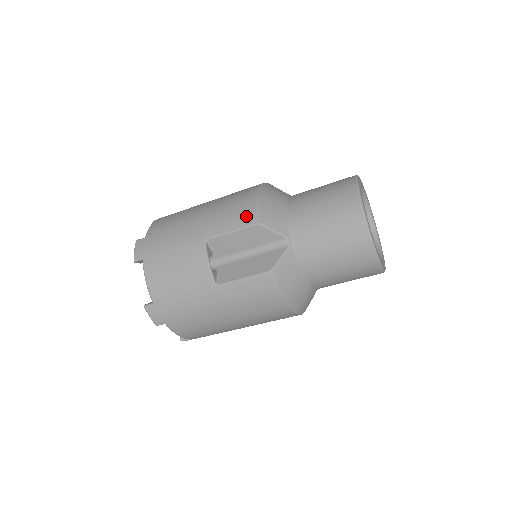
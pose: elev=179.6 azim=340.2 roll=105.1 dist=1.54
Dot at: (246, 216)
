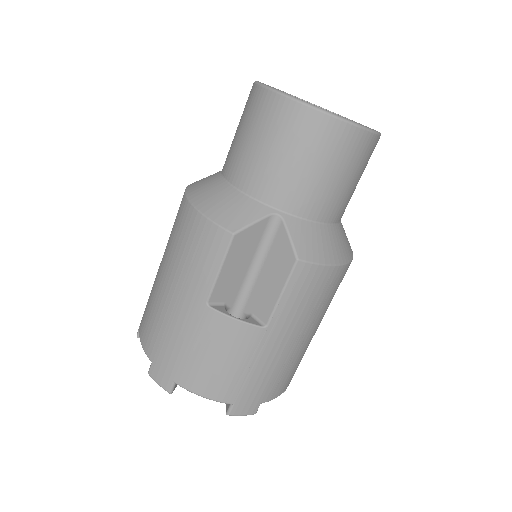
Dot at: (214, 241)
